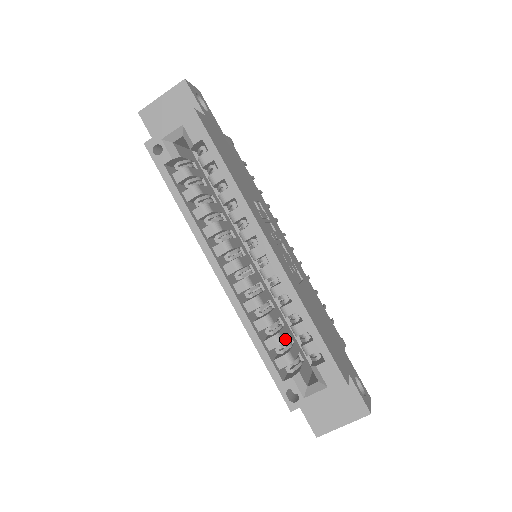
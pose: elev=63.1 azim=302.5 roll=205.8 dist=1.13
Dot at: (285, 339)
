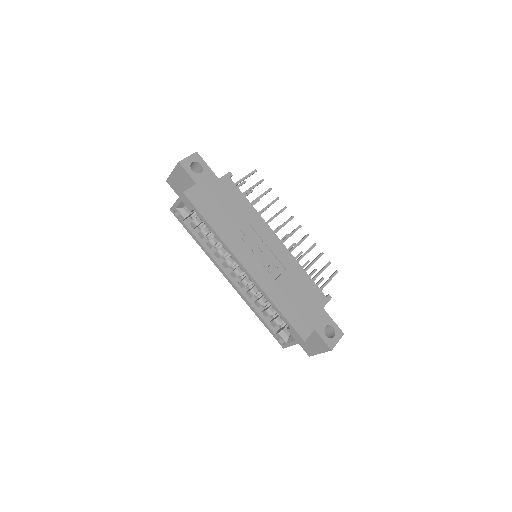
Dot at: occluded
